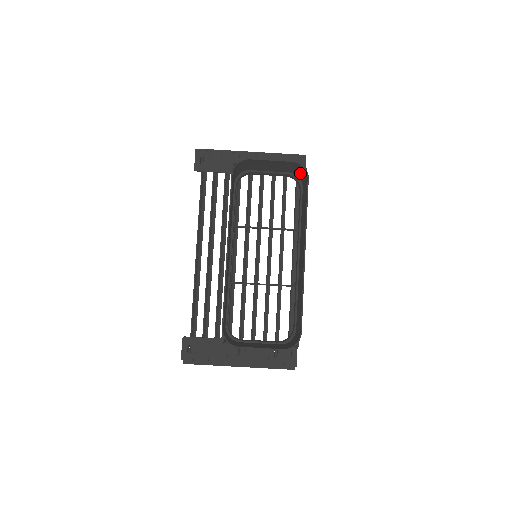
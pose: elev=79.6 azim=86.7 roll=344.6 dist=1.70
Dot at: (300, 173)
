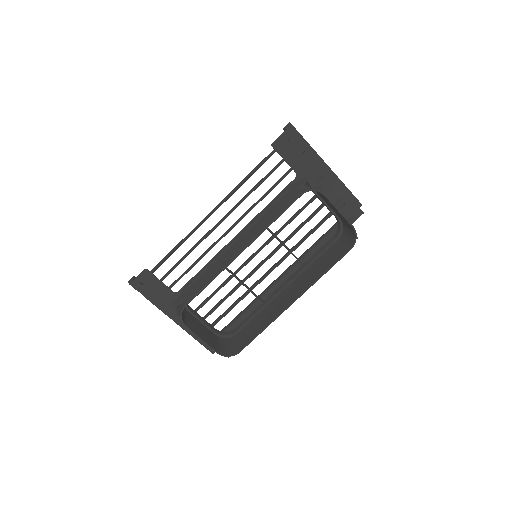
Dot at: (348, 232)
